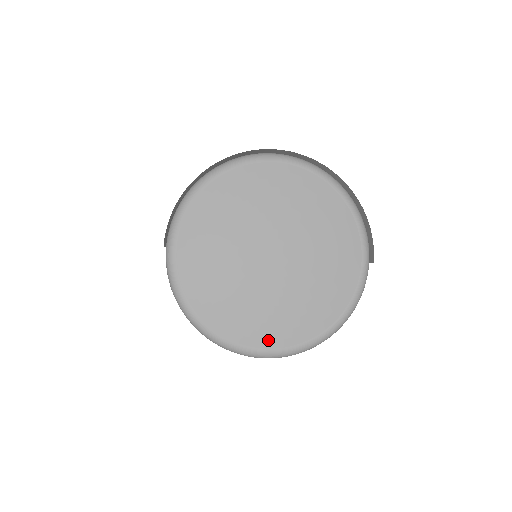
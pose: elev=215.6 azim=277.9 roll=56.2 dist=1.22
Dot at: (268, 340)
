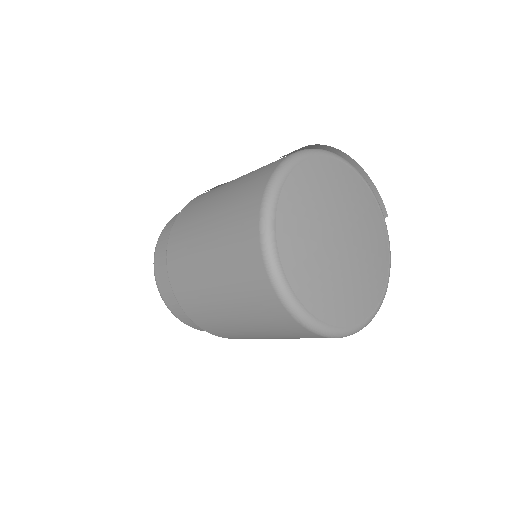
Dot at: (364, 312)
